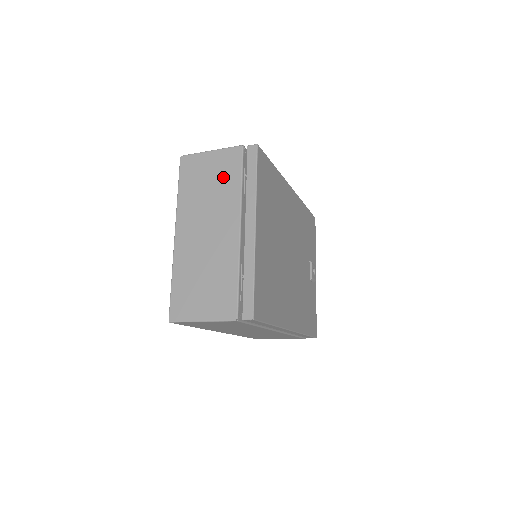
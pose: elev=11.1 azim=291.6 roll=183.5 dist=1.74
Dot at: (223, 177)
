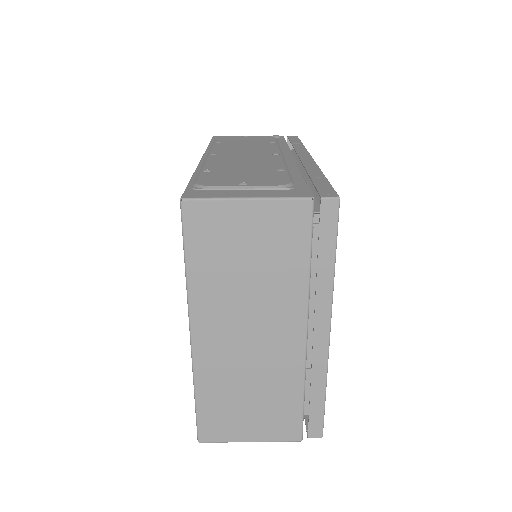
Dot at: (275, 253)
